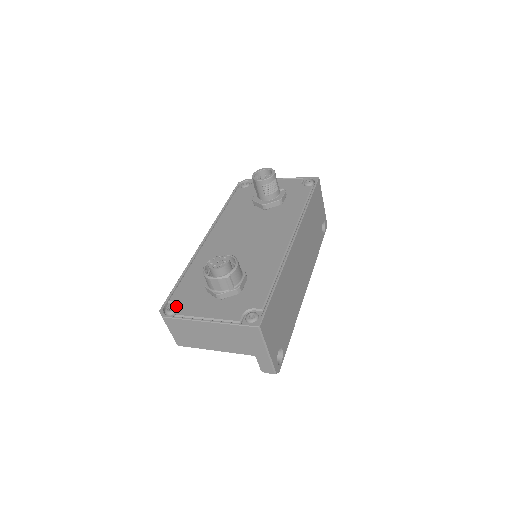
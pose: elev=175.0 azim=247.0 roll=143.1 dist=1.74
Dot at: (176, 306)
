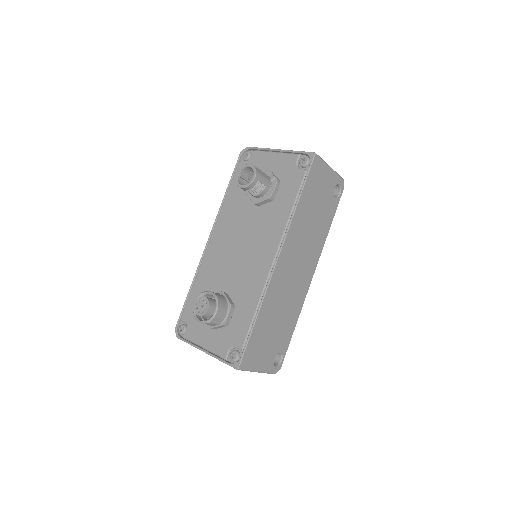
Dot at: (185, 327)
